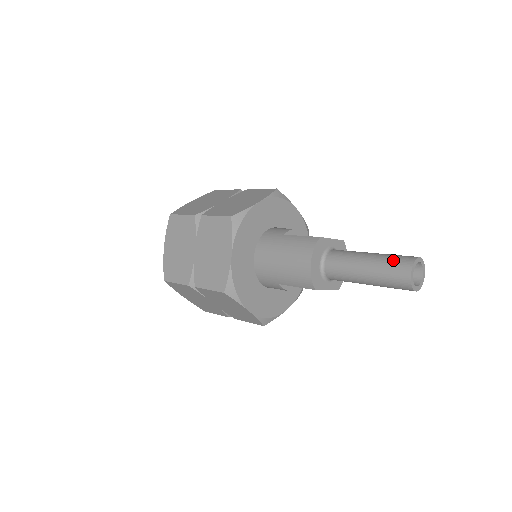
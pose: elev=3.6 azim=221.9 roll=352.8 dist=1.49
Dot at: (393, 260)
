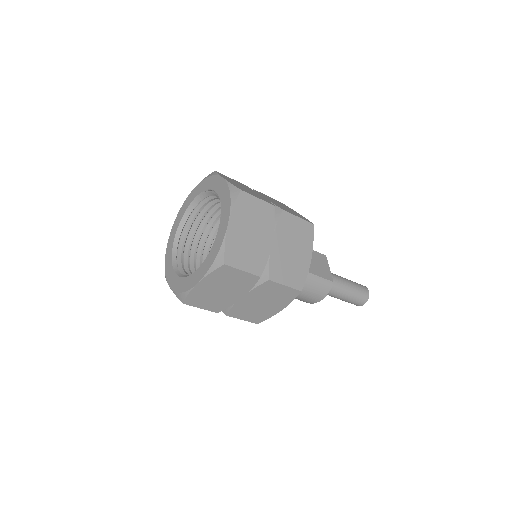
Dot at: (360, 296)
